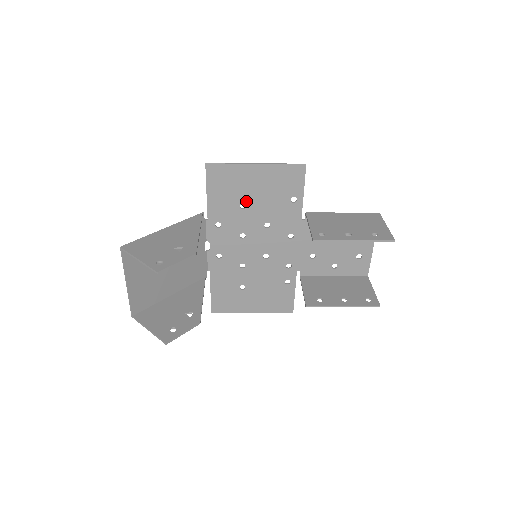
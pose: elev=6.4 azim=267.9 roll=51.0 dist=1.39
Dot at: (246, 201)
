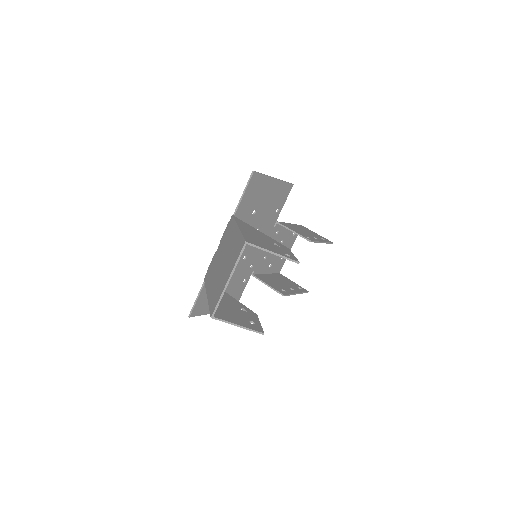
Dot at: (257, 208)
